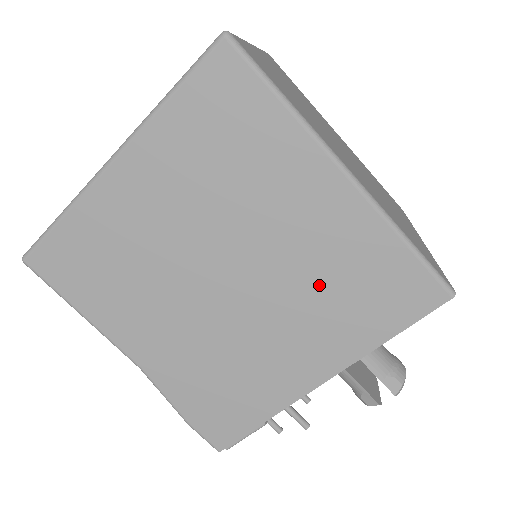
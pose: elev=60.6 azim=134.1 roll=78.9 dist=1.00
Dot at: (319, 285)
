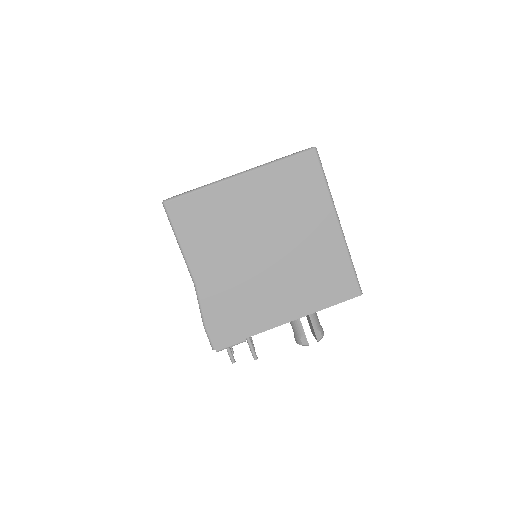
Dot at: (308, 269)
